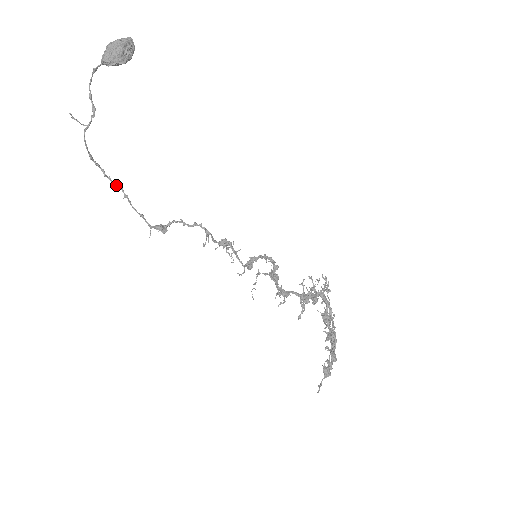
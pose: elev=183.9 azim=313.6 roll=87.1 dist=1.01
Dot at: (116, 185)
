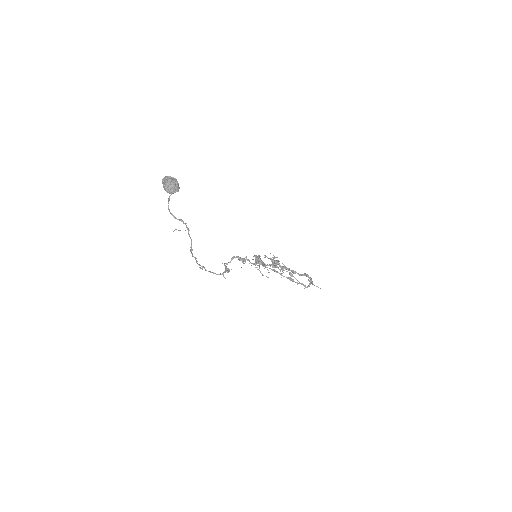
Dot at: occluded
